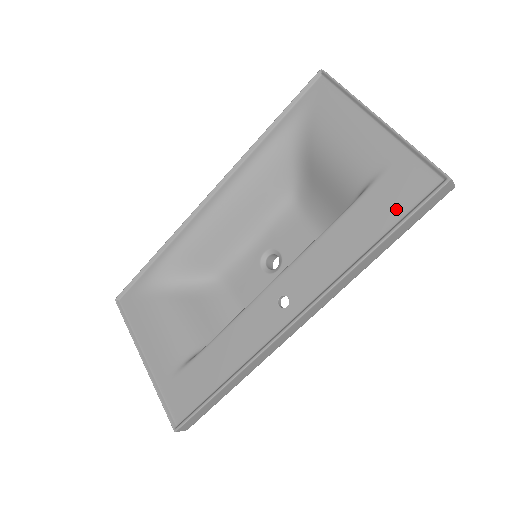
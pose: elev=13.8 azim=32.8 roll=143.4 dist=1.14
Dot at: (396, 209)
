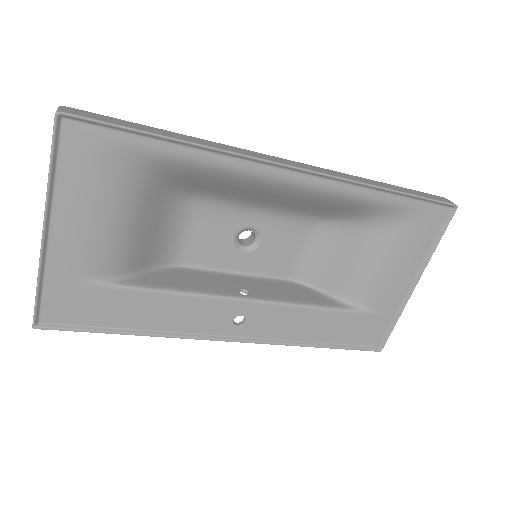
Dot at: (351, 338)
